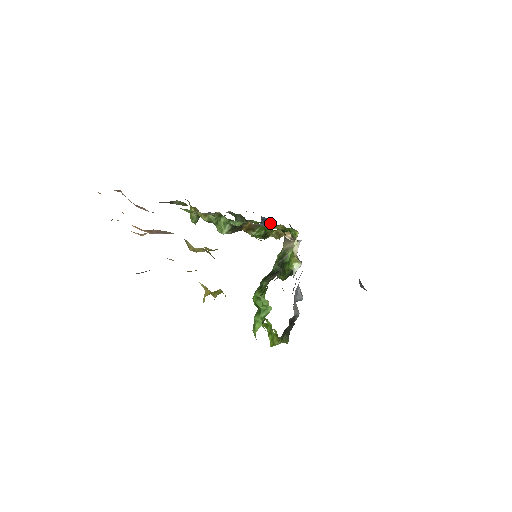
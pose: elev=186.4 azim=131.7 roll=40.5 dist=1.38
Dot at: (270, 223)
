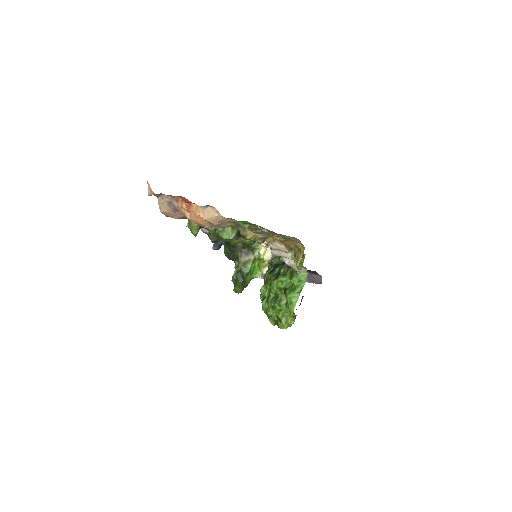
Dot at: (220, 245)
